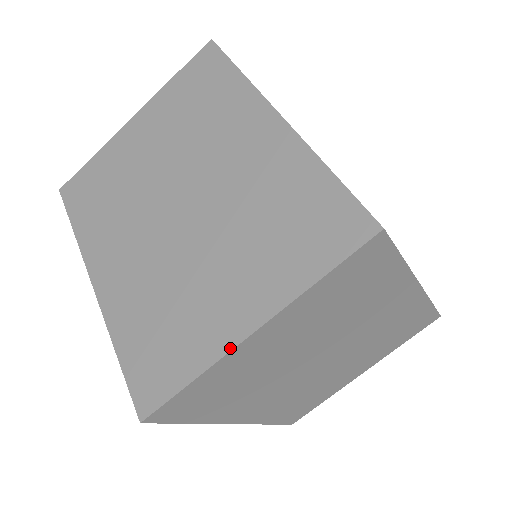
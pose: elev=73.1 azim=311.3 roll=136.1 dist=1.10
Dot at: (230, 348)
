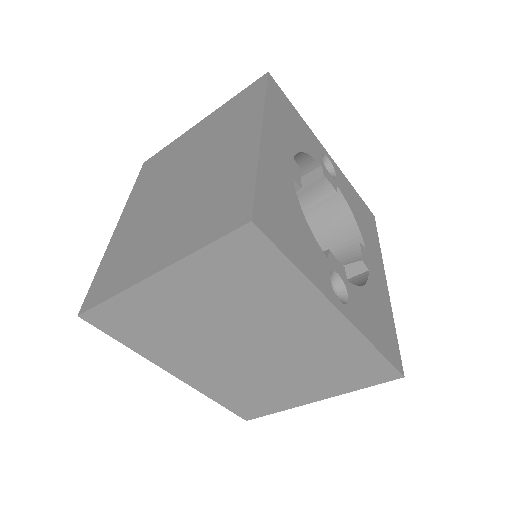
Dot at: (138, 281)
